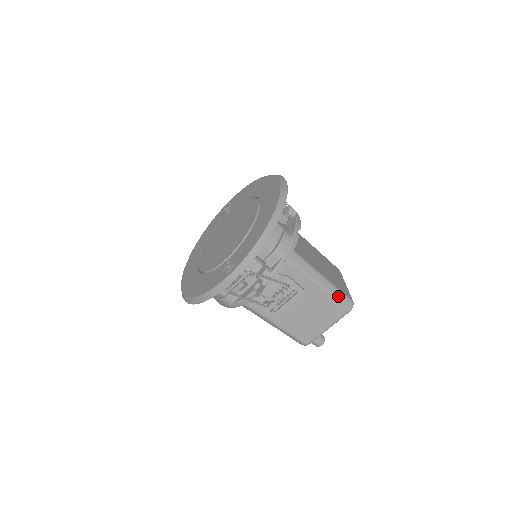
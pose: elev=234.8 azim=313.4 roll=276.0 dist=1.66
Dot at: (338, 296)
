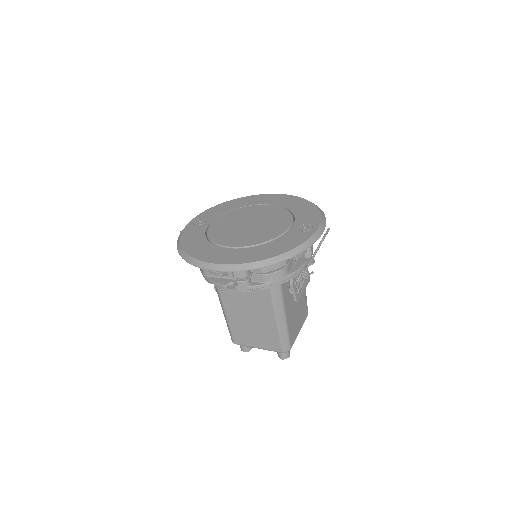
Dot at: (306, 298)
